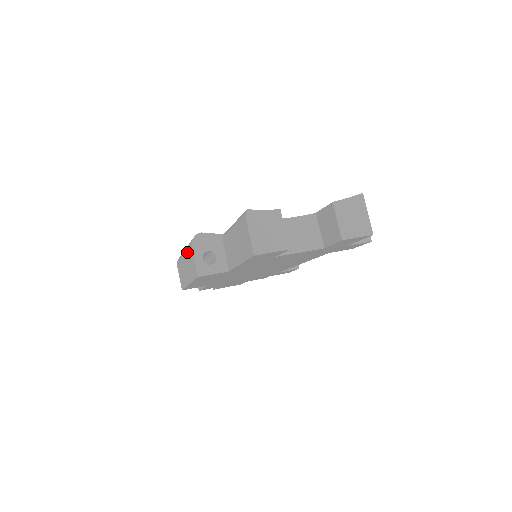
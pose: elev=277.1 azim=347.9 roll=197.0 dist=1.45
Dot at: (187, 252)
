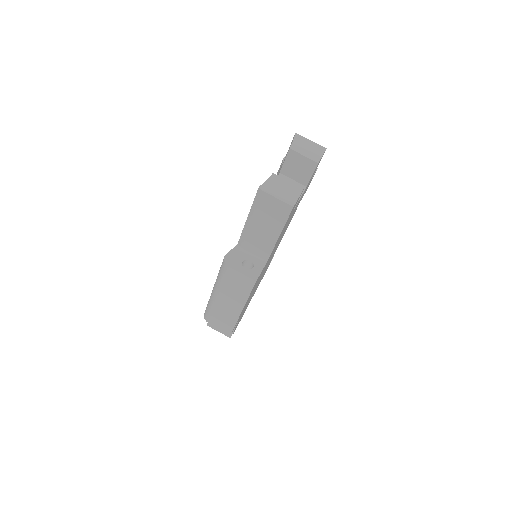
Dot at: (224, 284)
